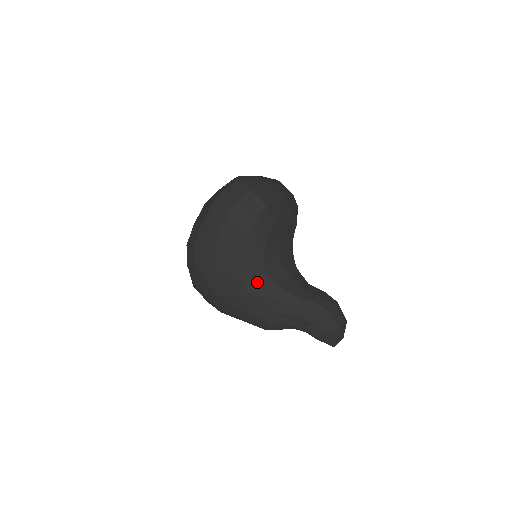
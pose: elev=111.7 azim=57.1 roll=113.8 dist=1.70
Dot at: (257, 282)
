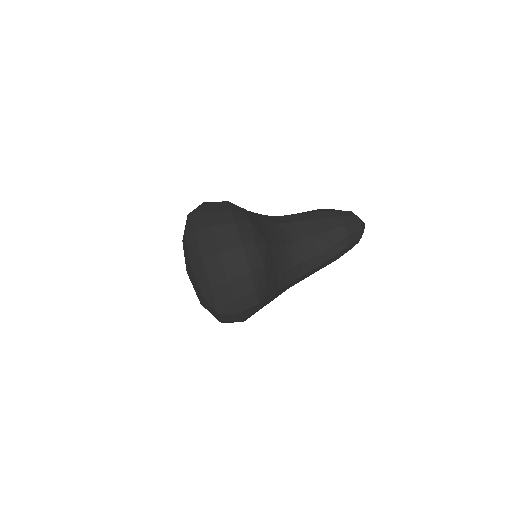
Dot at: (289, 286)
